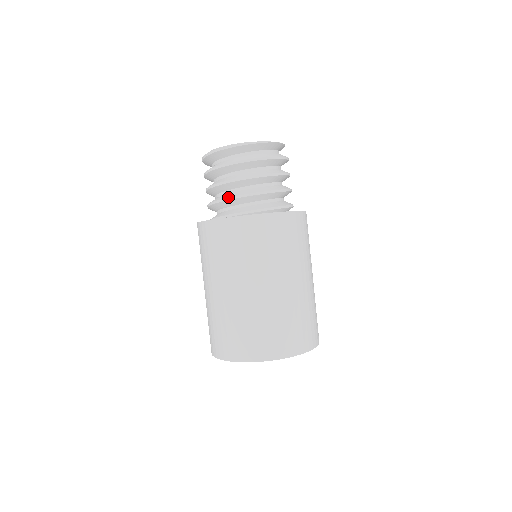
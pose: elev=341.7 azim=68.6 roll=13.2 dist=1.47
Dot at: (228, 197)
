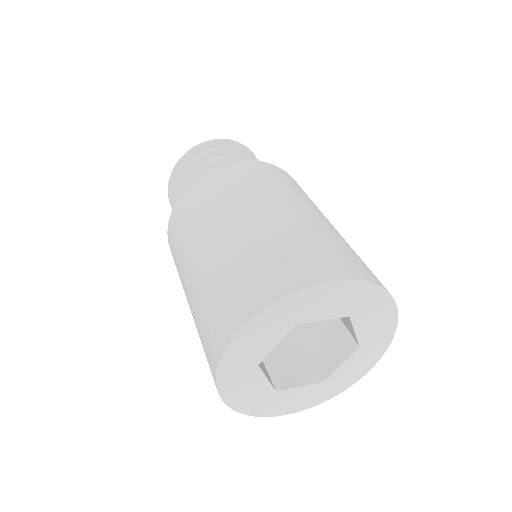
Dot at: occluded
